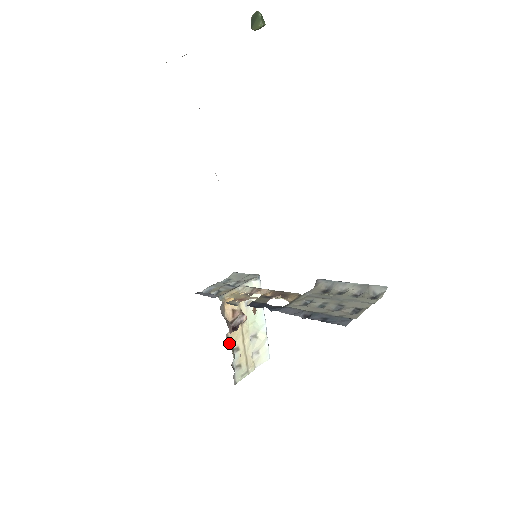
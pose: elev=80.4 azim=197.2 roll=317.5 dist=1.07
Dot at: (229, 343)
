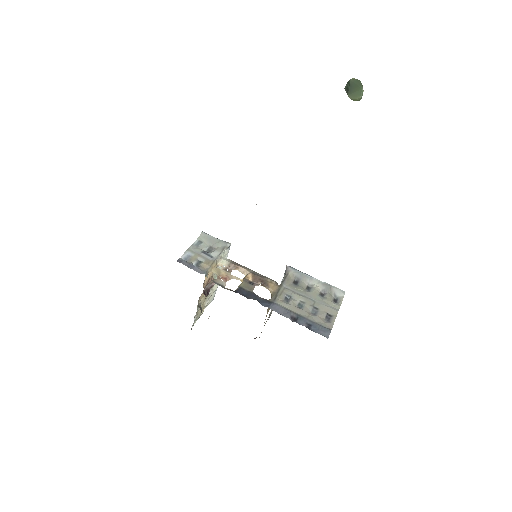
Dot at: (198, 303)
